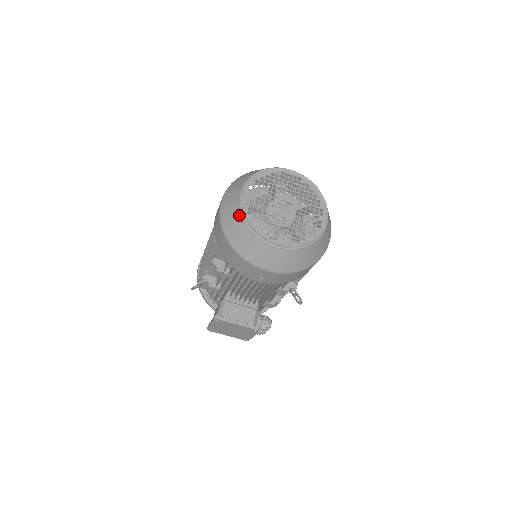
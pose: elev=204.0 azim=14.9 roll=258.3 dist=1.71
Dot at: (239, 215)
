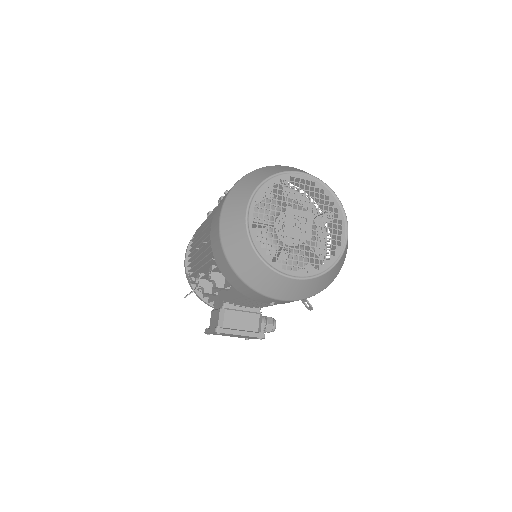
Dot at: (246, 243)
